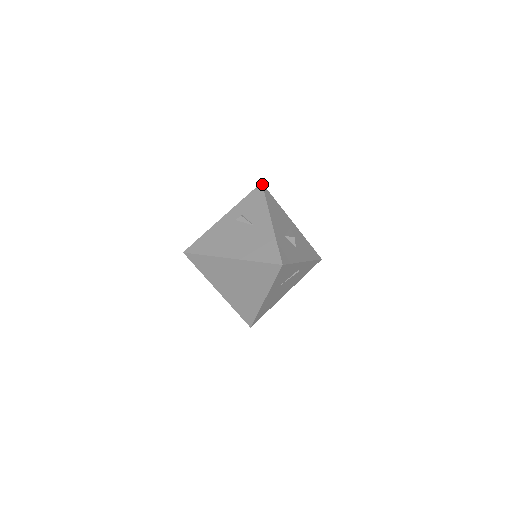
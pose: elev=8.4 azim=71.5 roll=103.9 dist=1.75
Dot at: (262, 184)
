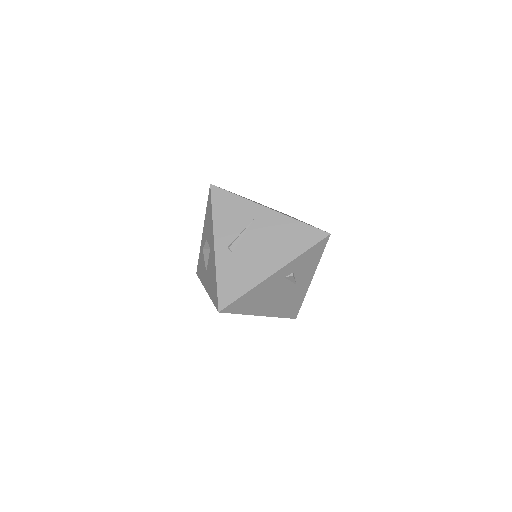
Dot at: occluded
